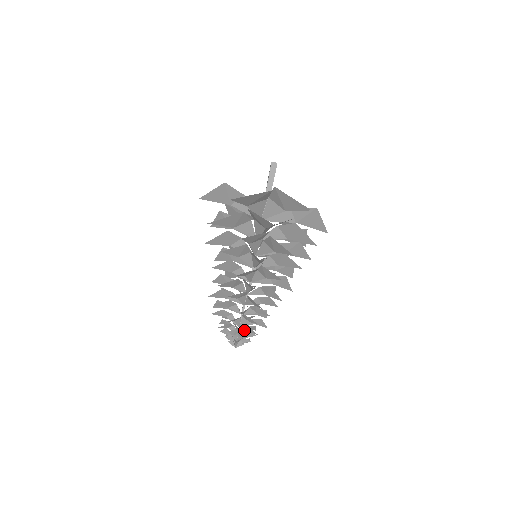
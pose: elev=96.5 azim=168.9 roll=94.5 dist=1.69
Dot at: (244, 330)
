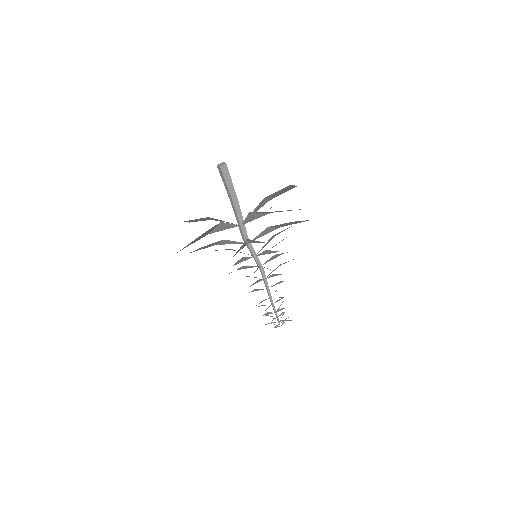
Dot at: occluded
